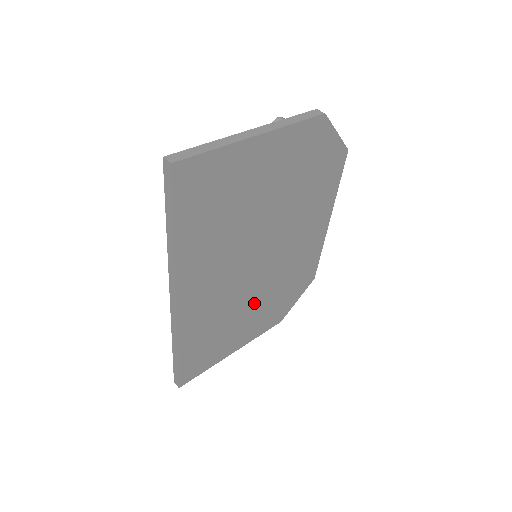
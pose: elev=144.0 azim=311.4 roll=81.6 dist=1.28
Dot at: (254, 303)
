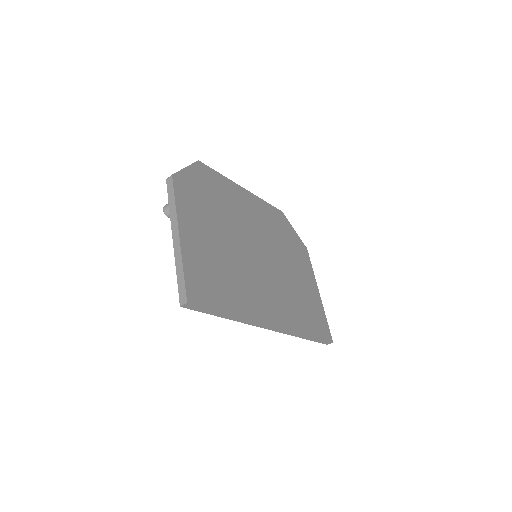
Dot at: (288, 267)
